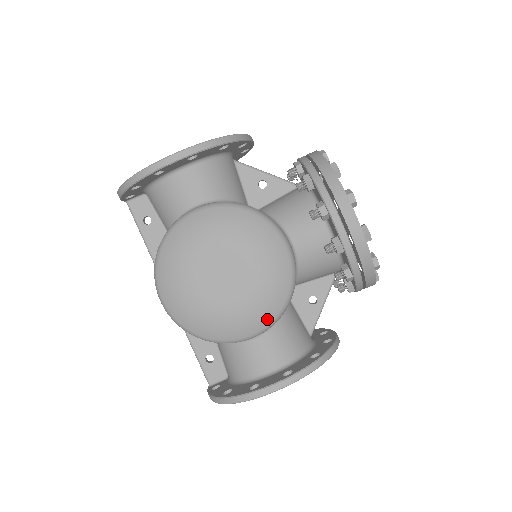
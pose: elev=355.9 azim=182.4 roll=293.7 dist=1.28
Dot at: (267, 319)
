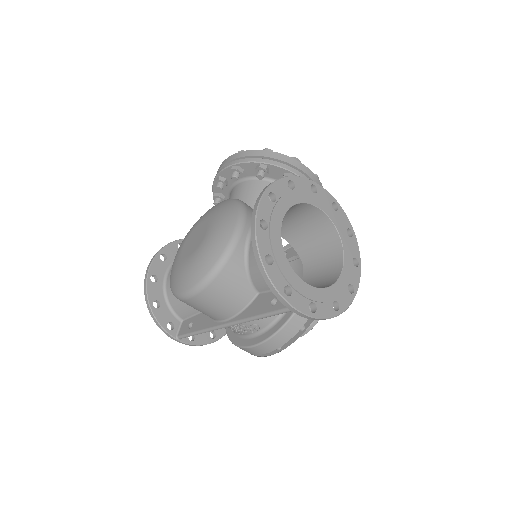
Dot at: (233, 214)
